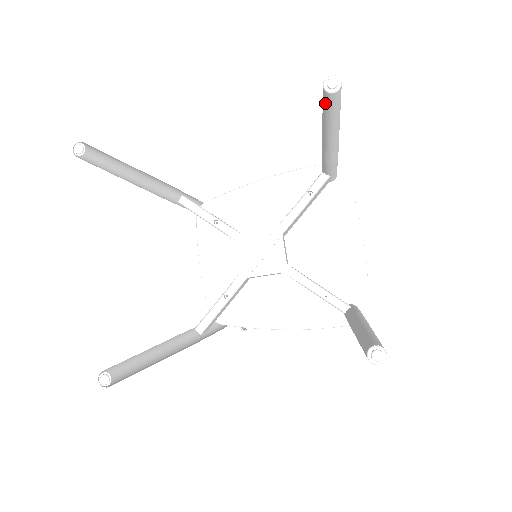
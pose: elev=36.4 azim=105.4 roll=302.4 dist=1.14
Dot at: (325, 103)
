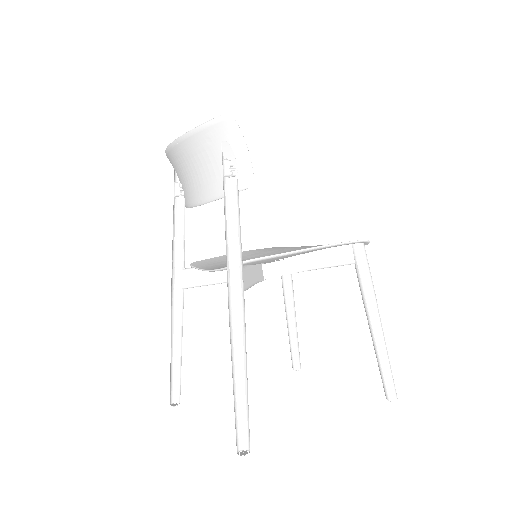
Dot at: (383, 385)
